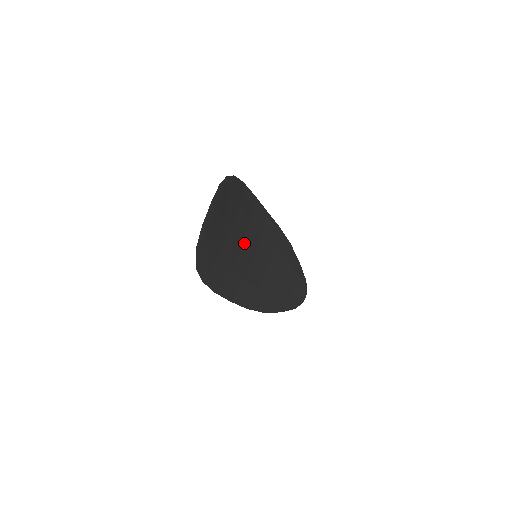
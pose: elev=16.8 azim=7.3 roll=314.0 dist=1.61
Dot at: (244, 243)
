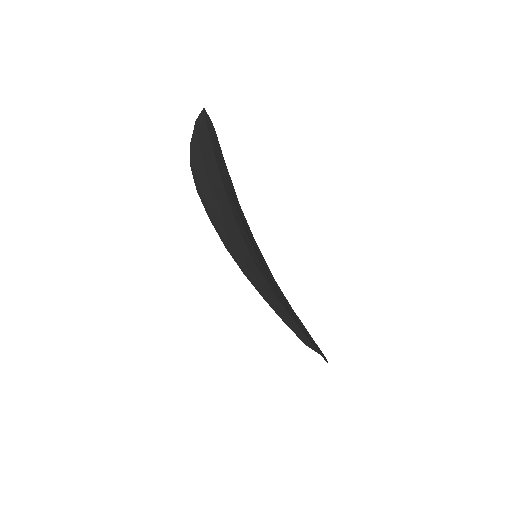
Dot at: occluded
